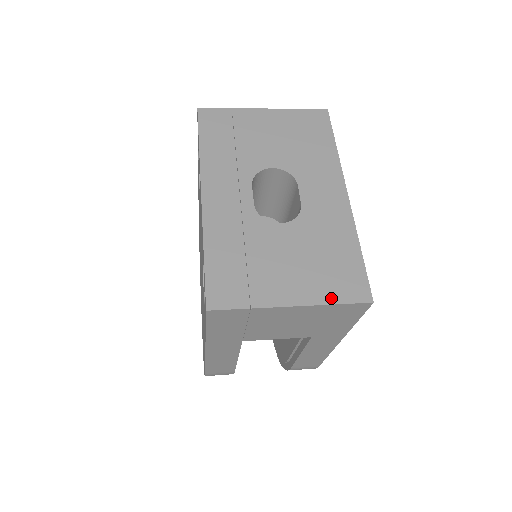
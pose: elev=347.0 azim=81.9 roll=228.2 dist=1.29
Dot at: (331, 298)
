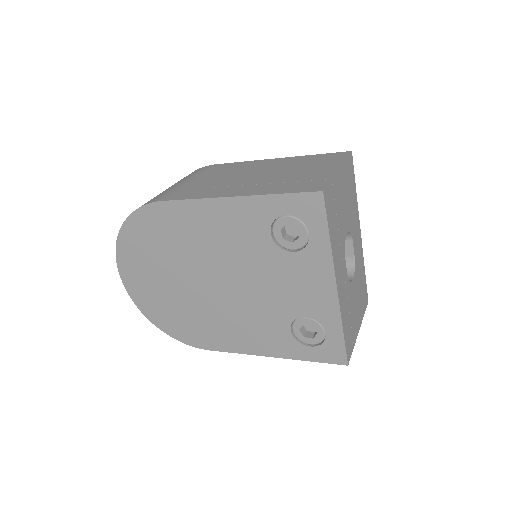
Dot at: (364, 313)
